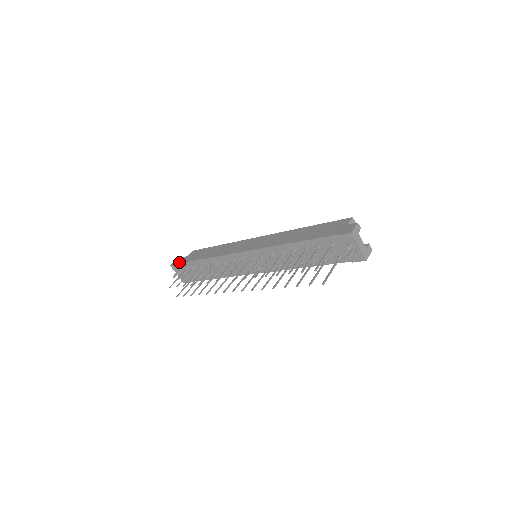
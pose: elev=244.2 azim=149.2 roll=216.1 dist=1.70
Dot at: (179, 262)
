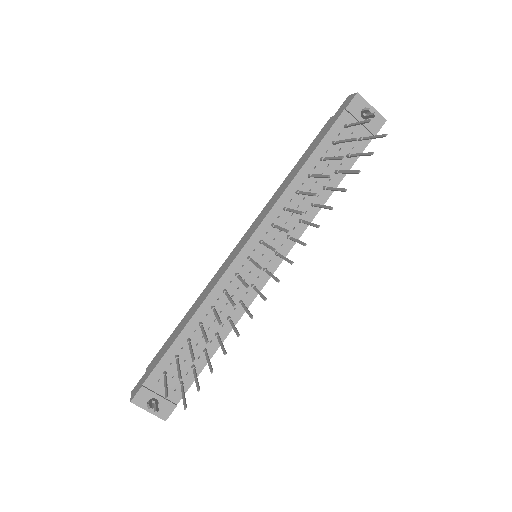
Dot at: (143, 381)
